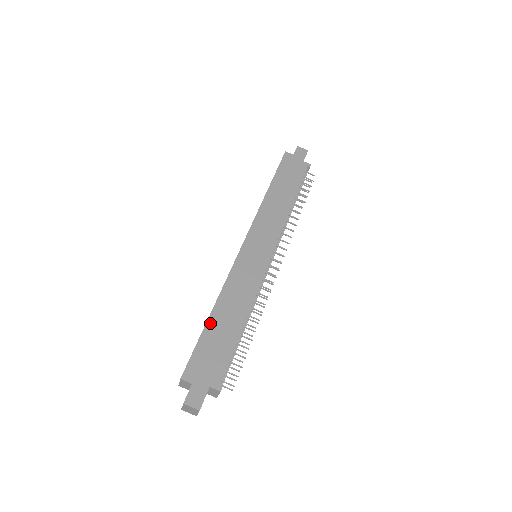
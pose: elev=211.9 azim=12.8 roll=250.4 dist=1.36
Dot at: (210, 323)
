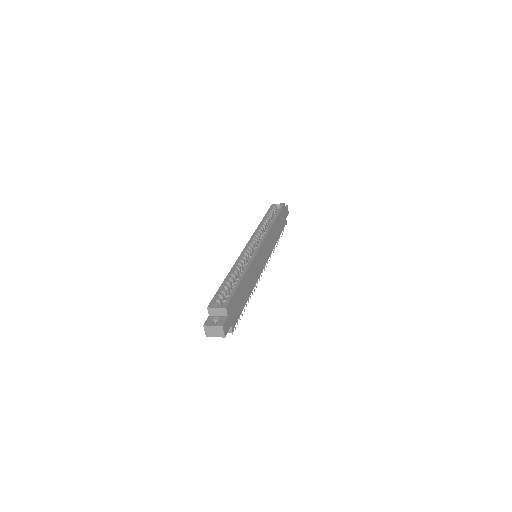
Dot at: (242, 283)
